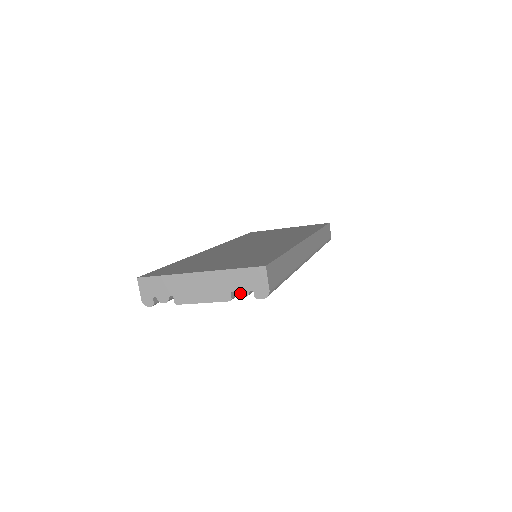
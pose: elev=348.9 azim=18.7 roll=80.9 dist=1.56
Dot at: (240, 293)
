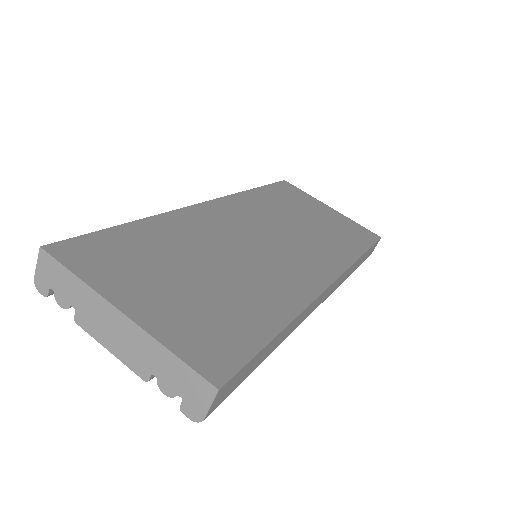
Dot at: (164, 386)
